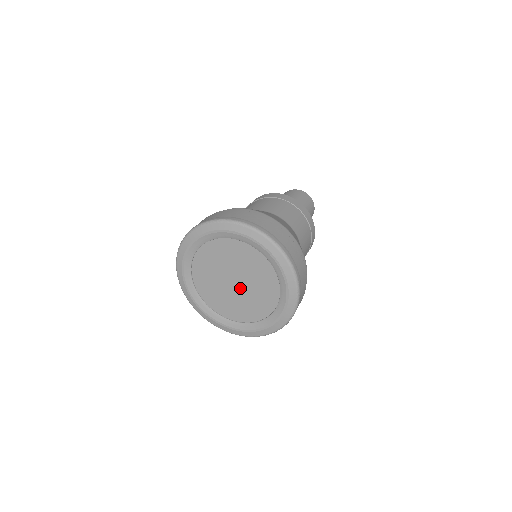
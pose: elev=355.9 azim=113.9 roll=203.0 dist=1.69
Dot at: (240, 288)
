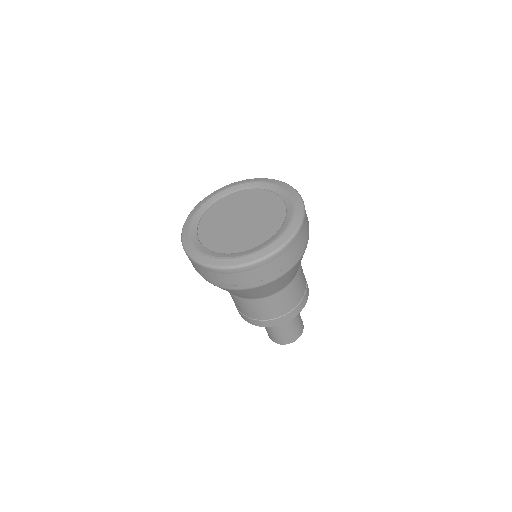
Dot at: (245, 223)
